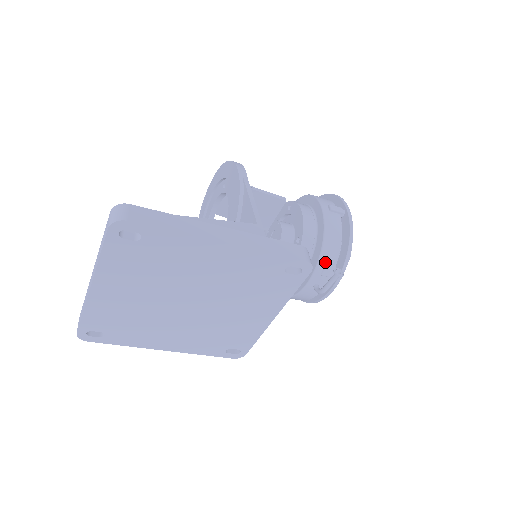
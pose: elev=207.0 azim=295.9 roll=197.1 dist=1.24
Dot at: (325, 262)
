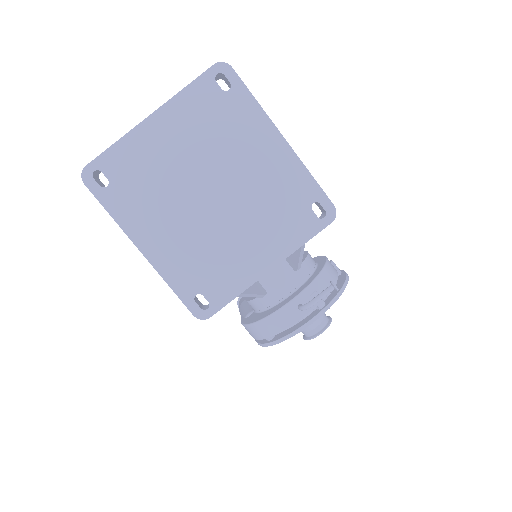
Dot at: (319, 286)
